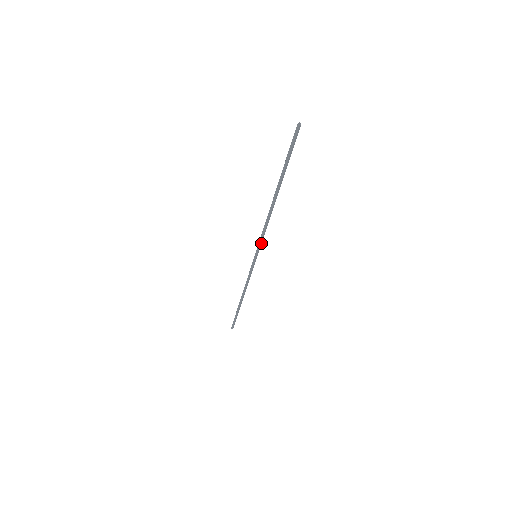
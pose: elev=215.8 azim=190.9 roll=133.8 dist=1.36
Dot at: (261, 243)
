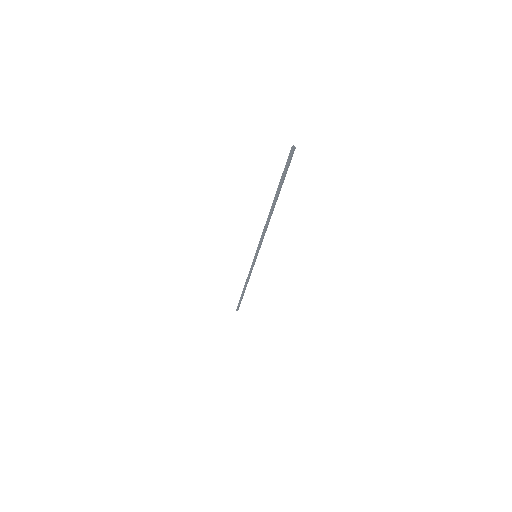
Dot at: (260, 246)
